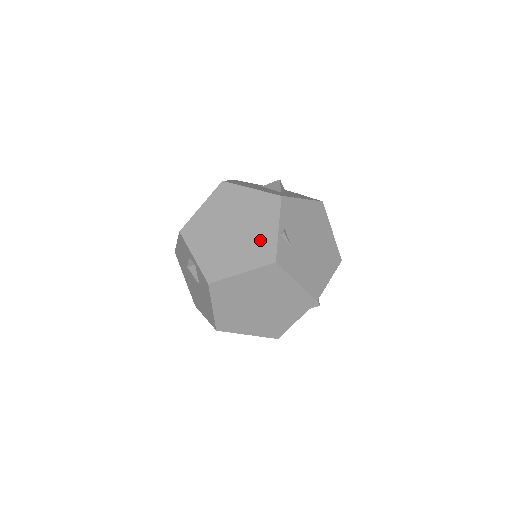
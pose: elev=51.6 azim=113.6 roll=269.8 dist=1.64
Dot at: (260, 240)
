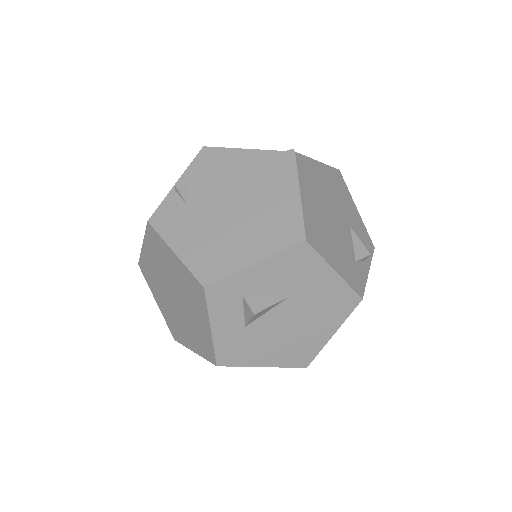
Dot at: occluded
